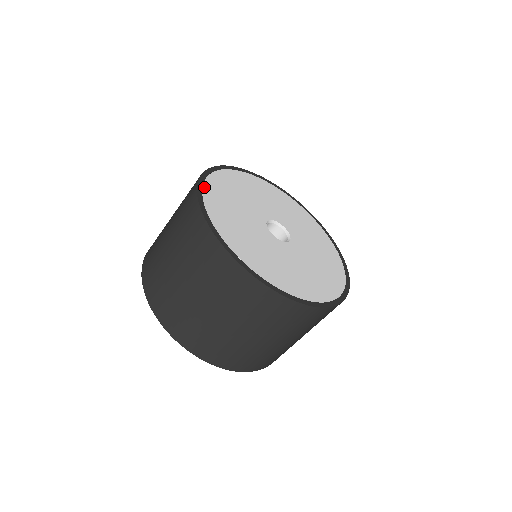
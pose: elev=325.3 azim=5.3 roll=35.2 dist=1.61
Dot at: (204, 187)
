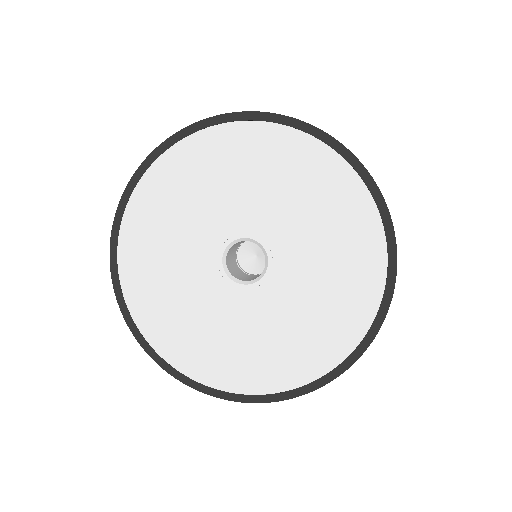
Dot at: (140, 329)
